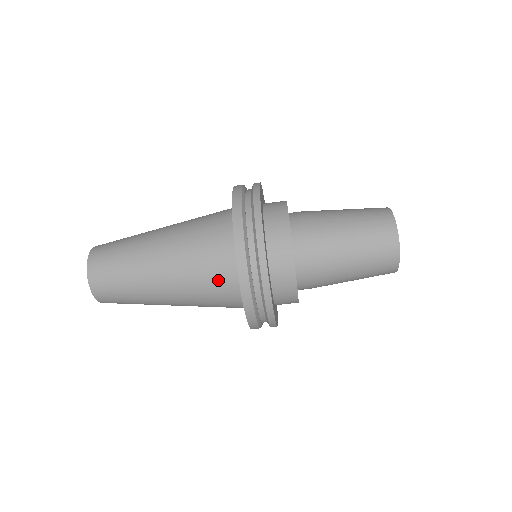
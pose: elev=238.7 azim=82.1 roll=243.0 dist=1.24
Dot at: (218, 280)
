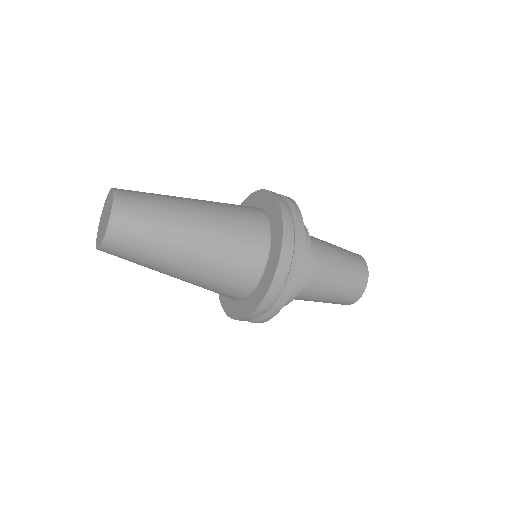
Dot at: occluded
